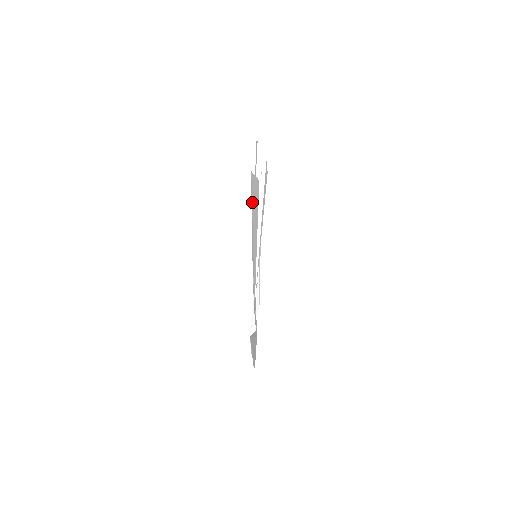
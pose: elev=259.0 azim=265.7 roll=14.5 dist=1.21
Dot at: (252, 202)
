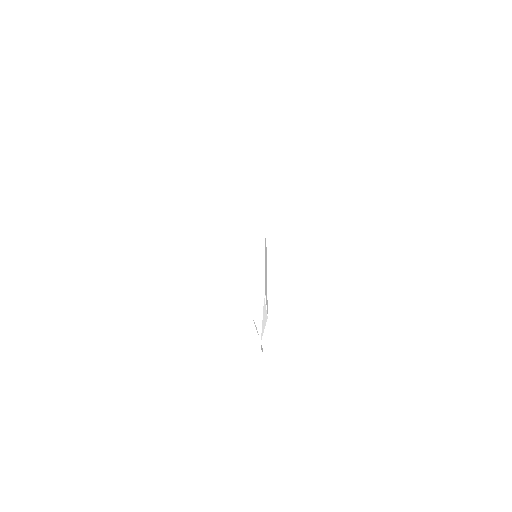
Dot at: occluded
